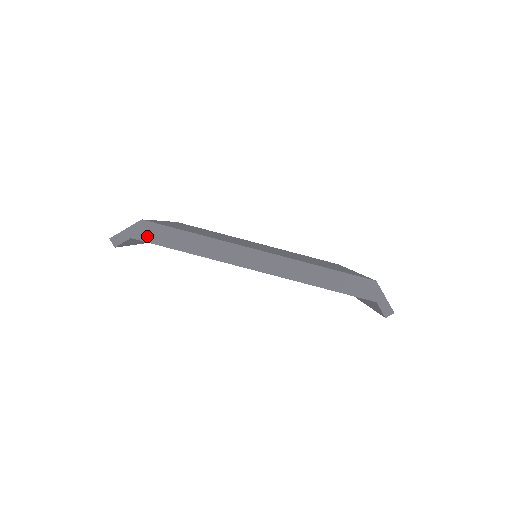
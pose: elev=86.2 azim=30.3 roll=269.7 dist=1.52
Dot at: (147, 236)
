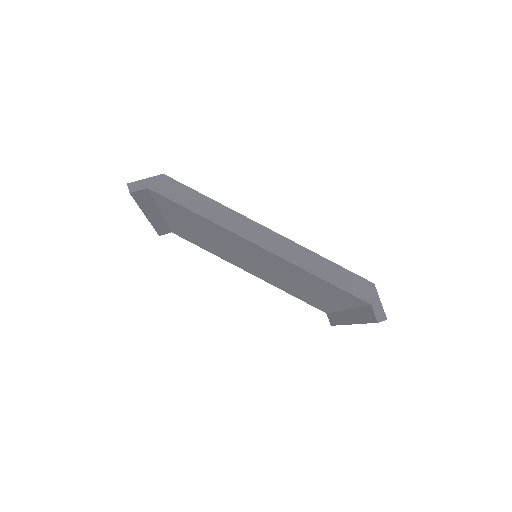
Dot at: (164, 190)
